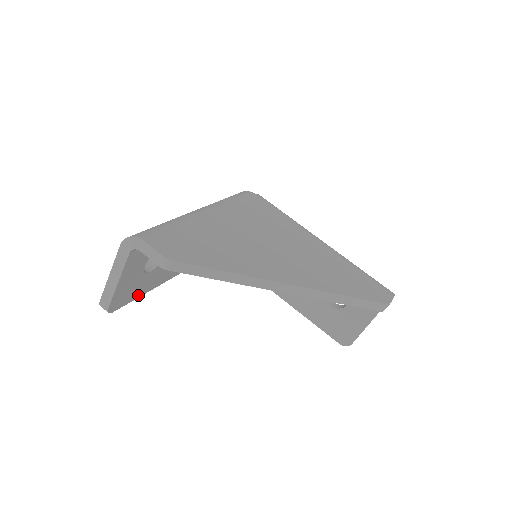
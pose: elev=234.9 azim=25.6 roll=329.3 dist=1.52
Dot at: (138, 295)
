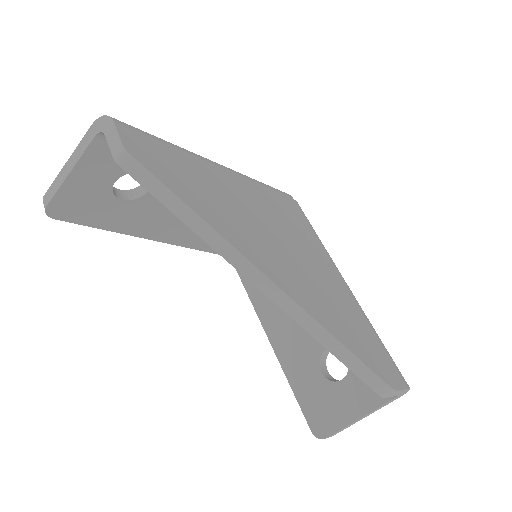
Dot at: (97, 224)
